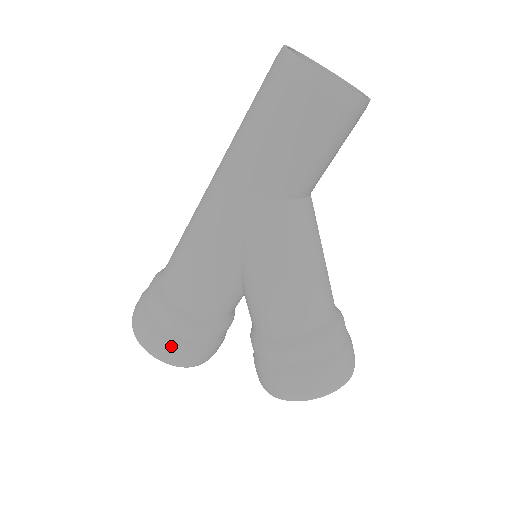
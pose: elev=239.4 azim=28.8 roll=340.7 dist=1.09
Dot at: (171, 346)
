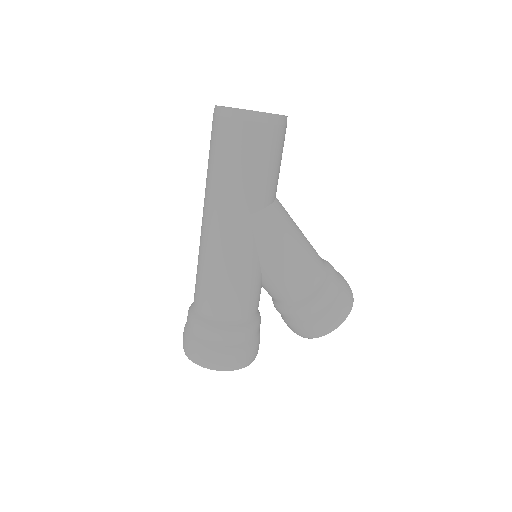
Dot at: (240, 353)
